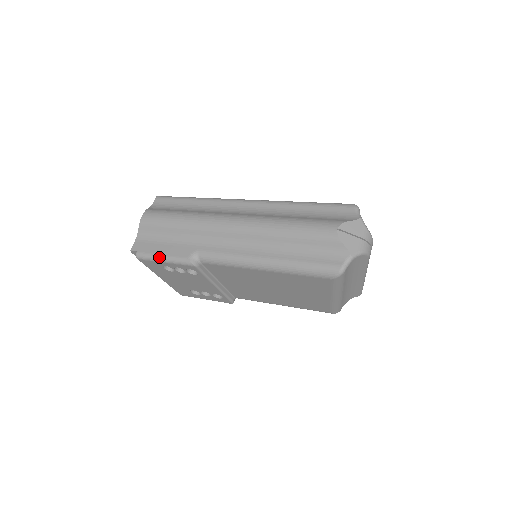
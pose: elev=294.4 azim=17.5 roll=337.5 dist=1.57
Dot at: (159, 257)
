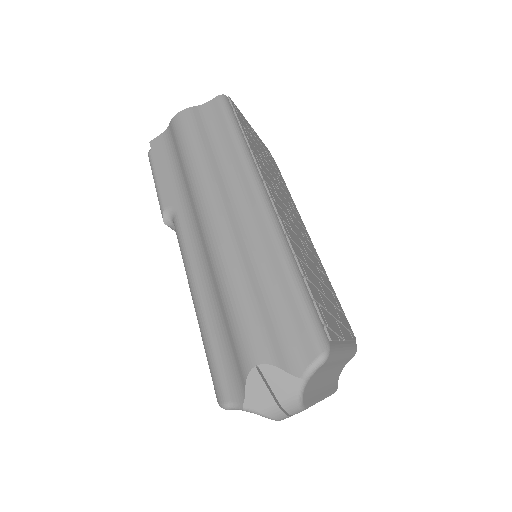
Dot at: (154, 178)
